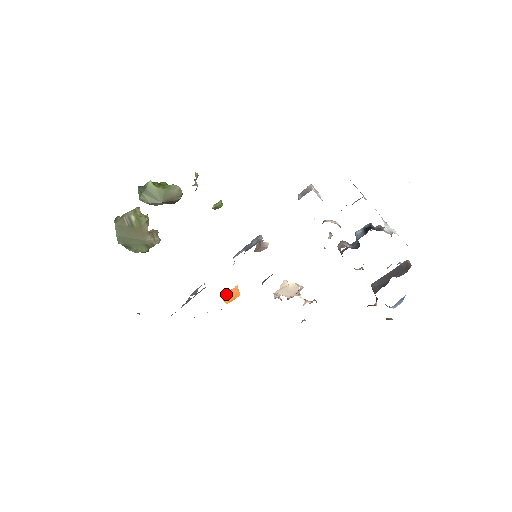
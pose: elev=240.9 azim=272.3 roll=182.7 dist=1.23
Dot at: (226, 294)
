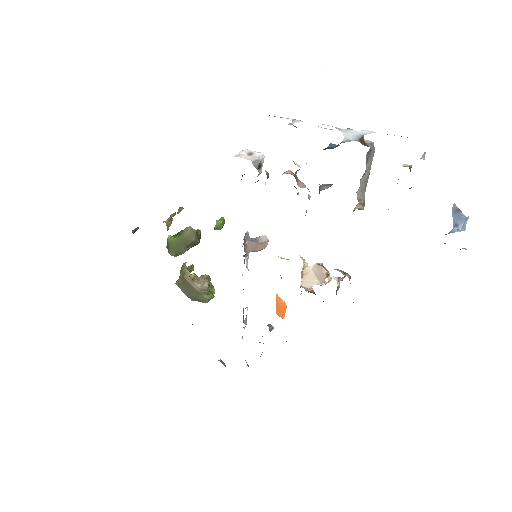
Dot at: (276, 309)
